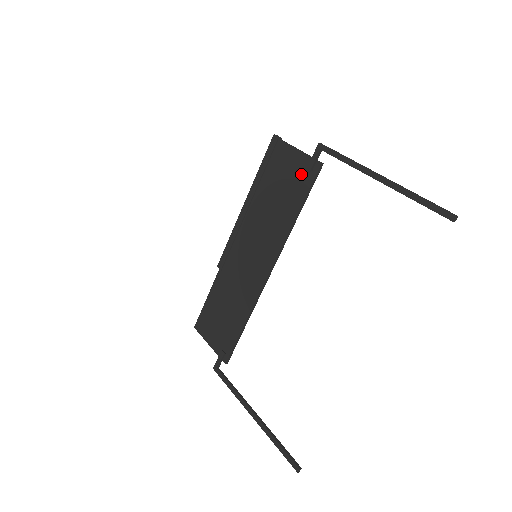
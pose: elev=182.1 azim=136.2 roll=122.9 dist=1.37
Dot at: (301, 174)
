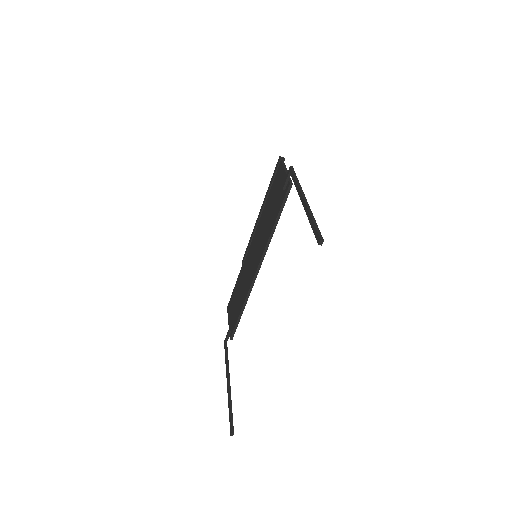
Dot at: (282, 191)
